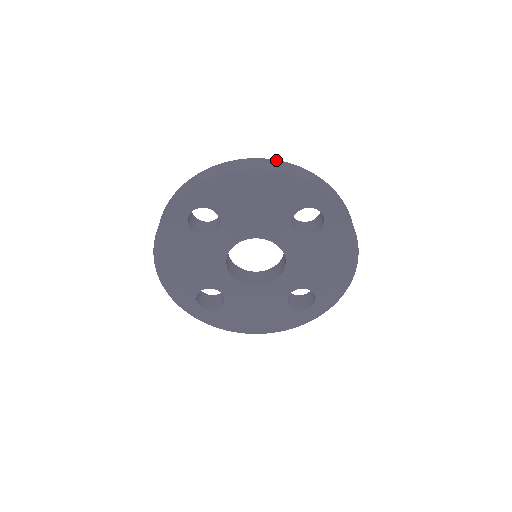
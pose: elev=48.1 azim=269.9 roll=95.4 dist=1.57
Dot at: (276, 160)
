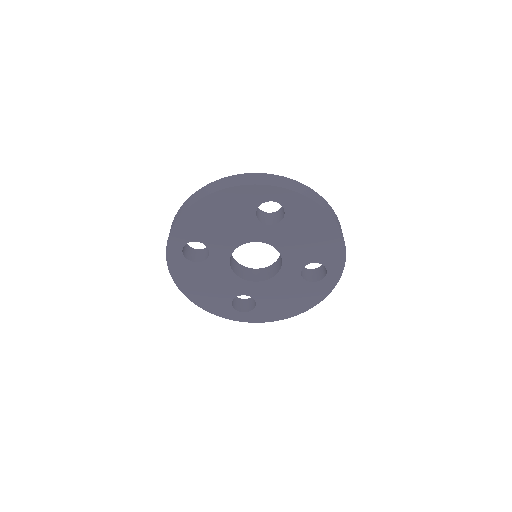
Dot at: (219, 180)
